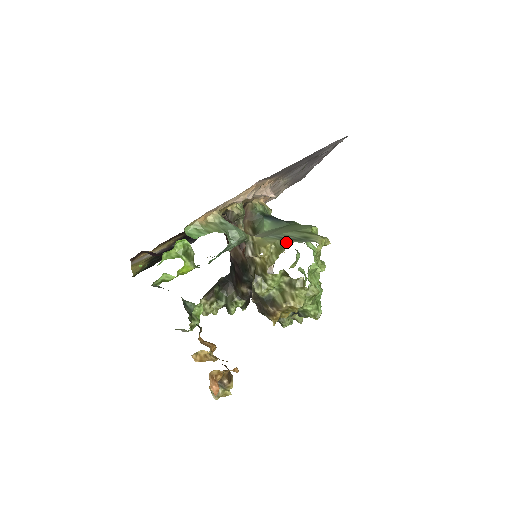
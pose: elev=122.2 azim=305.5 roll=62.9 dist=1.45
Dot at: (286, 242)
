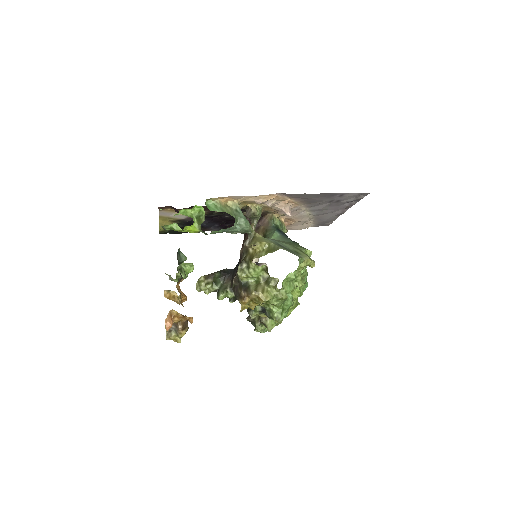
Dot at: (279, 247)
